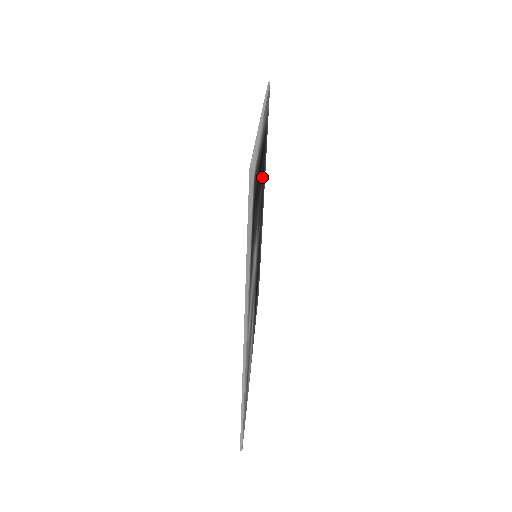
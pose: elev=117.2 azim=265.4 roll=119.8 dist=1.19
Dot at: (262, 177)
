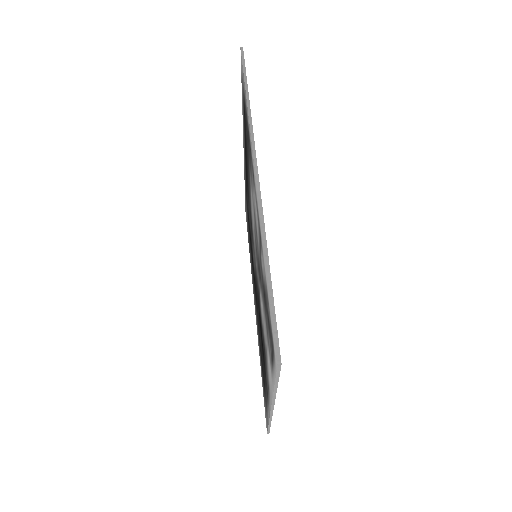
Dot at: occluded
